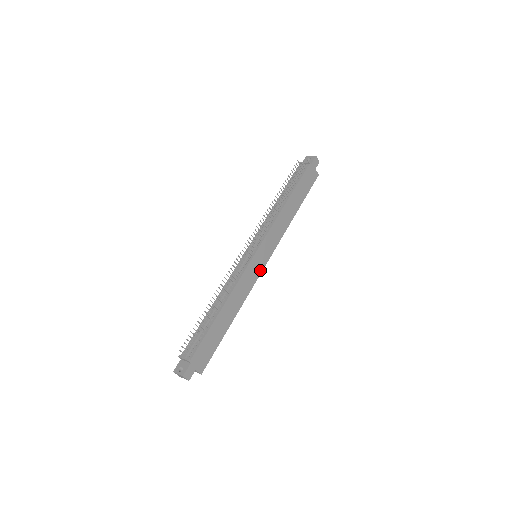
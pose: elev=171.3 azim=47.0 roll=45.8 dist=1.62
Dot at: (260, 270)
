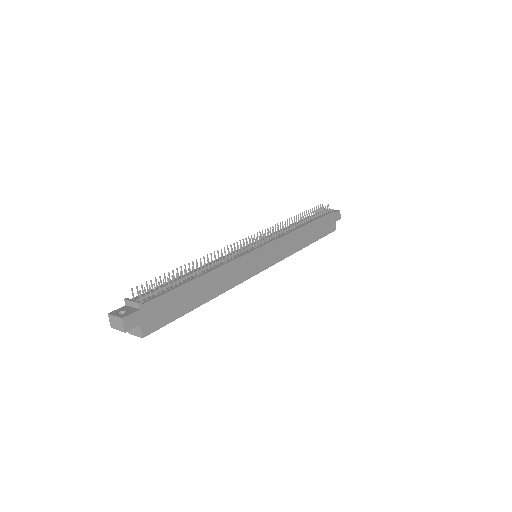
Dot at: (256, 271)
